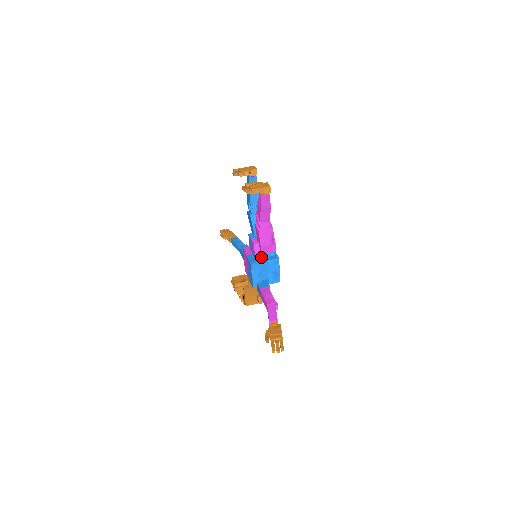
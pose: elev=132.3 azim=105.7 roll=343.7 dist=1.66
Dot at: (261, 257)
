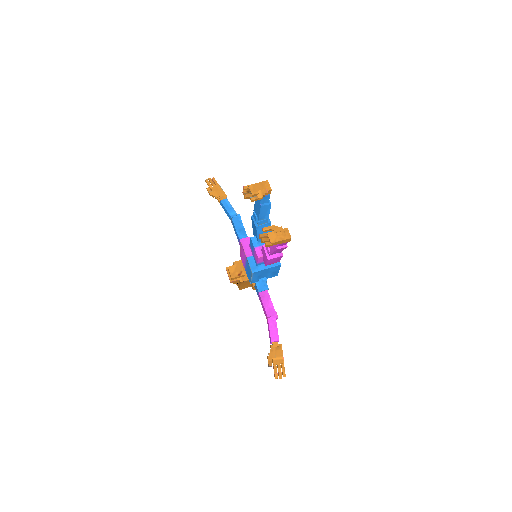
Dot at: (263, 263)
